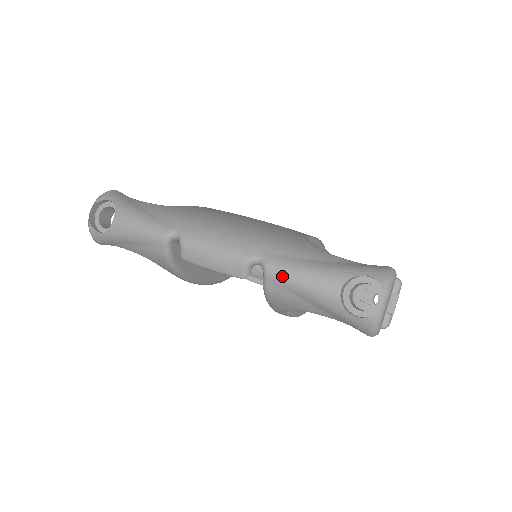
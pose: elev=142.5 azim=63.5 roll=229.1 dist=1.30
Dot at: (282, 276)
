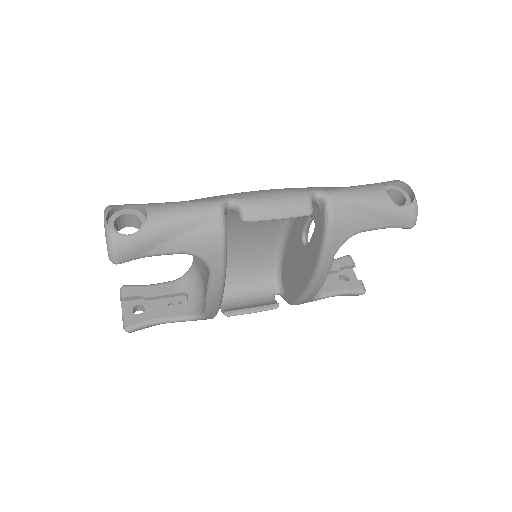
Dot at: (342, 196)
